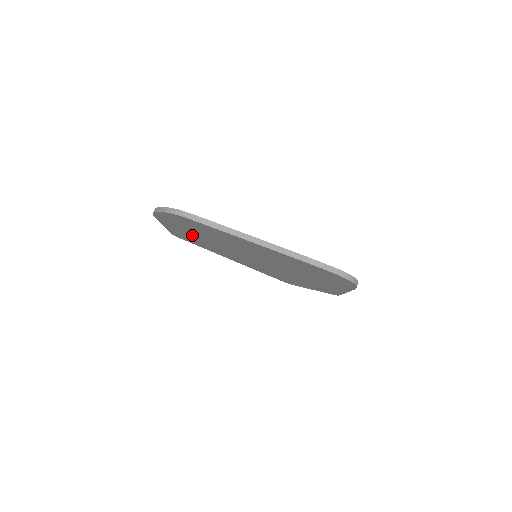
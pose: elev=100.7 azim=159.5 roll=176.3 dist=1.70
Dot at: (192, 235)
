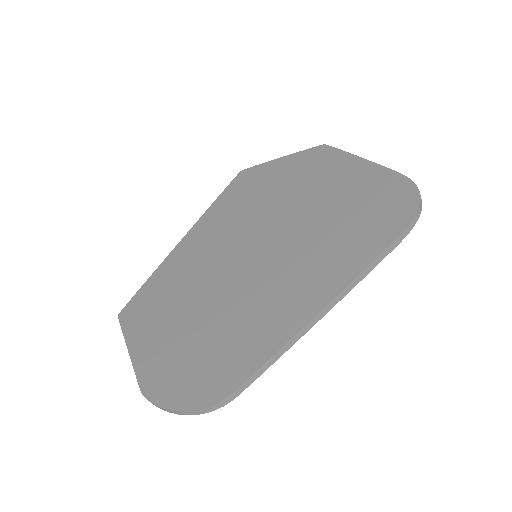
Dot at: occluded
